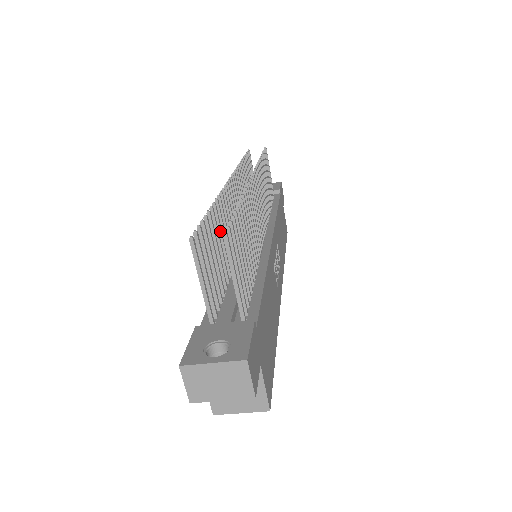
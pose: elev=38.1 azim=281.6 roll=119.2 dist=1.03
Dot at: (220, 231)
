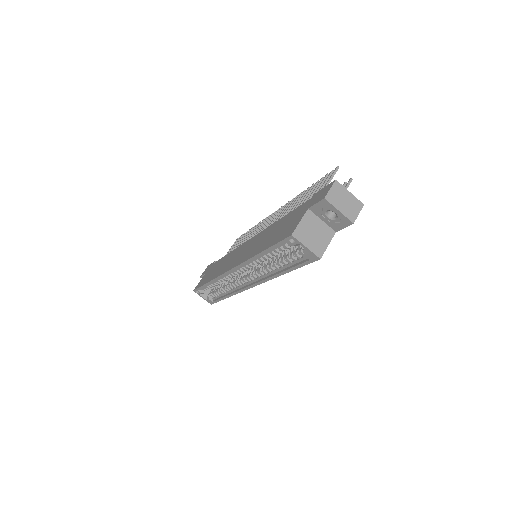
Dot at: occluded
